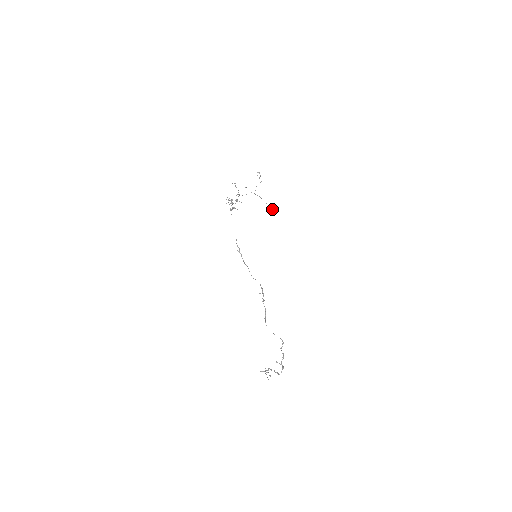
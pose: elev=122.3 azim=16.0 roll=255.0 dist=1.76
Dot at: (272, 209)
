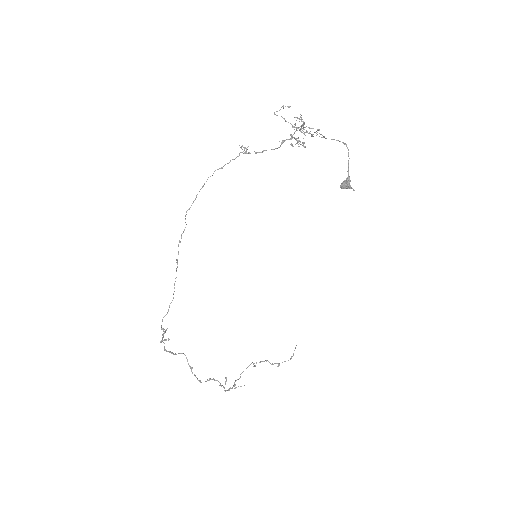
Dot at: (341, 184)
